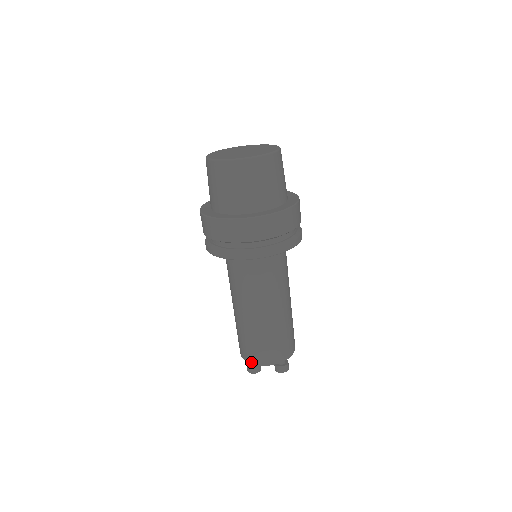
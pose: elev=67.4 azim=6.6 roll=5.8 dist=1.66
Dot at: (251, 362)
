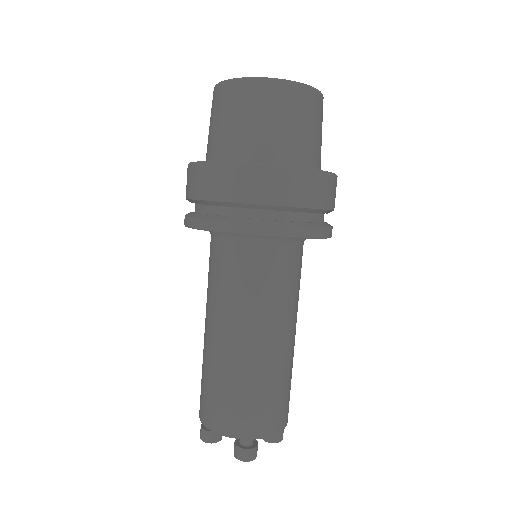
Dot at: (201, 418)
